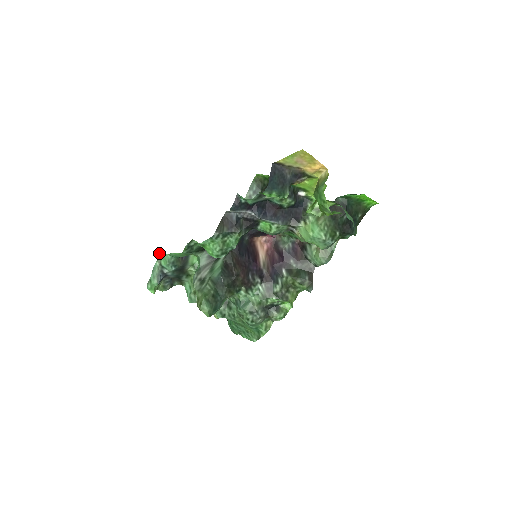
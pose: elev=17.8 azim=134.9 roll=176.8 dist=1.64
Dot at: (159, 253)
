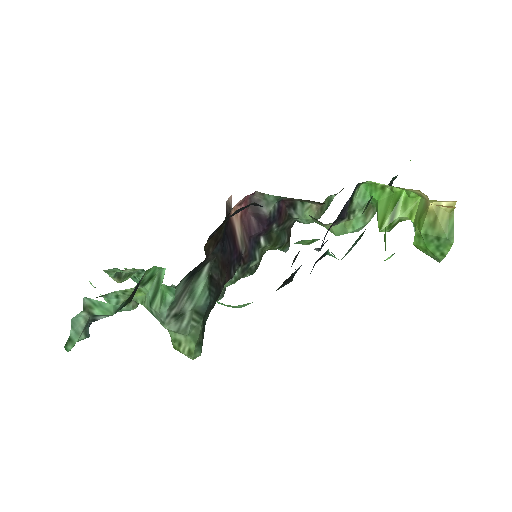
Dot at: (86, 300)
